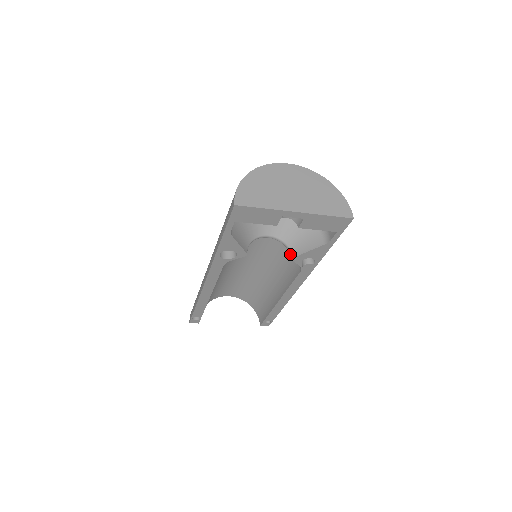
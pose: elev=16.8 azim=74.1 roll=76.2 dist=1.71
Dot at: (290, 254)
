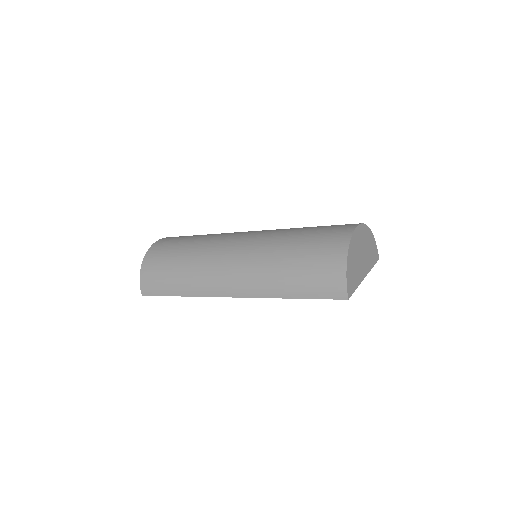
Dot at: occluded
